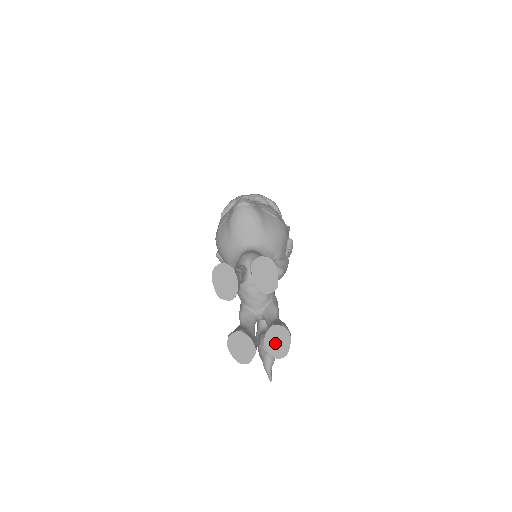
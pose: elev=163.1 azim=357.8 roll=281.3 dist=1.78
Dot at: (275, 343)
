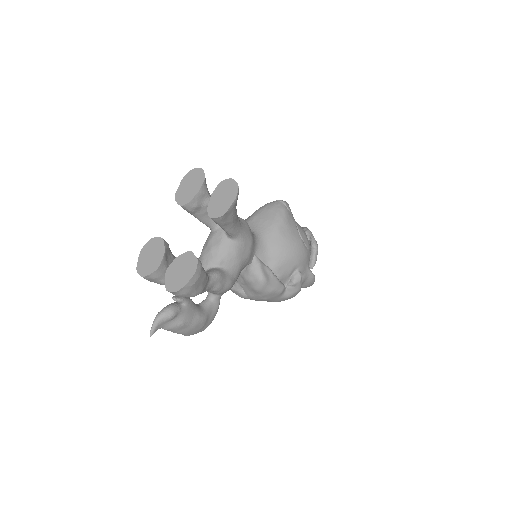
Dot at: (178, 271)
